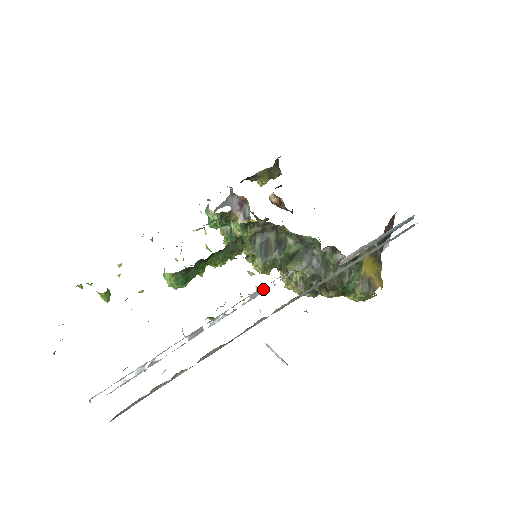
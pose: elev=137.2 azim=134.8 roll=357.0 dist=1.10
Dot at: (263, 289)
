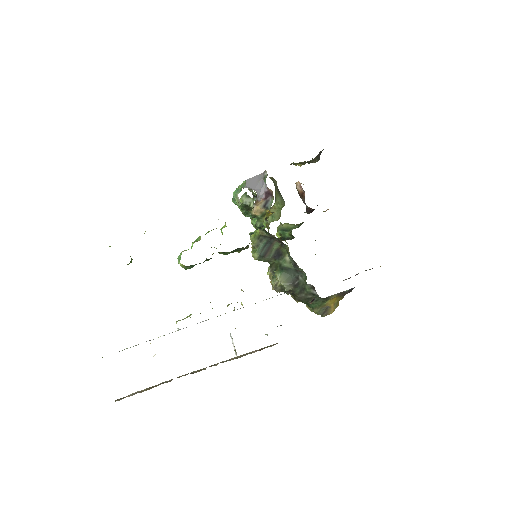
Dot at: occluded
